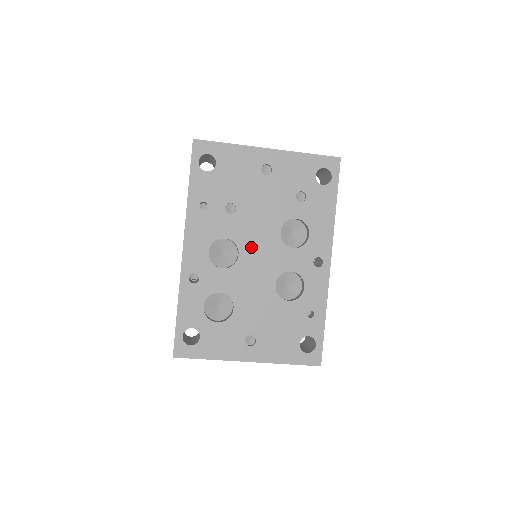
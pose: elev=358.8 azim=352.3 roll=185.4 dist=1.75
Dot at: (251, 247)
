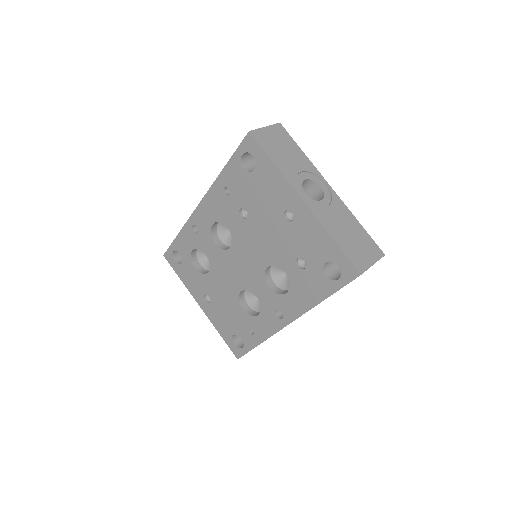
Dot at: (241, 253)
